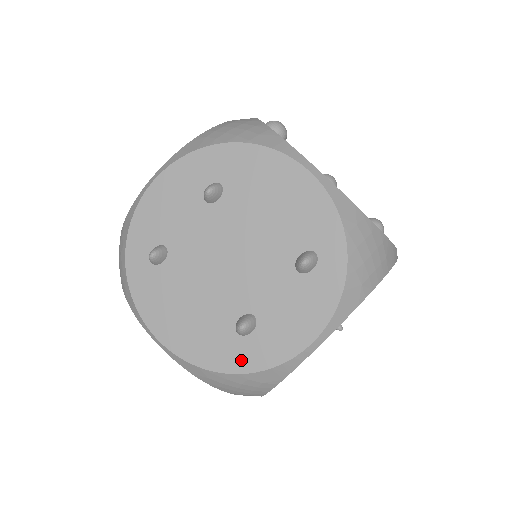
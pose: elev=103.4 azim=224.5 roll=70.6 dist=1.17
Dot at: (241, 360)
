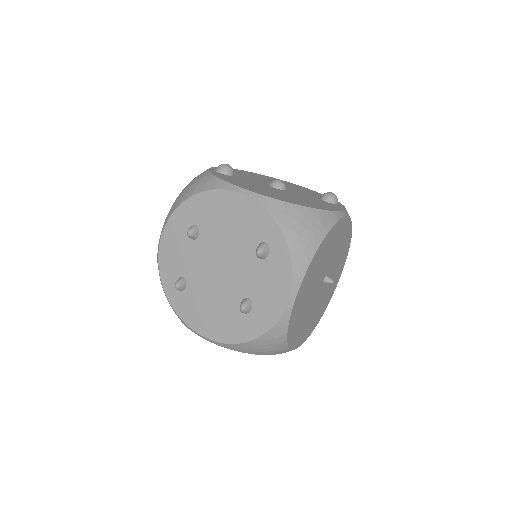
Dot at: (253, 329)
